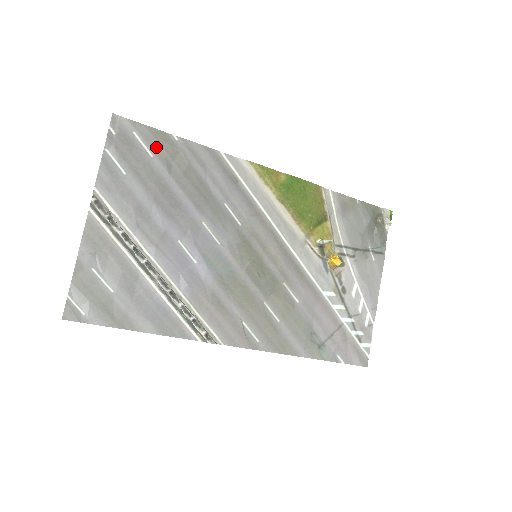
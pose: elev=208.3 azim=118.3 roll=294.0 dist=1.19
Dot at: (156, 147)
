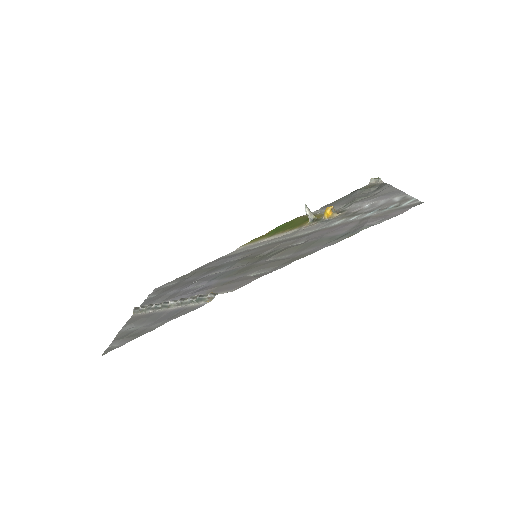
Dot at: (179, 280)
